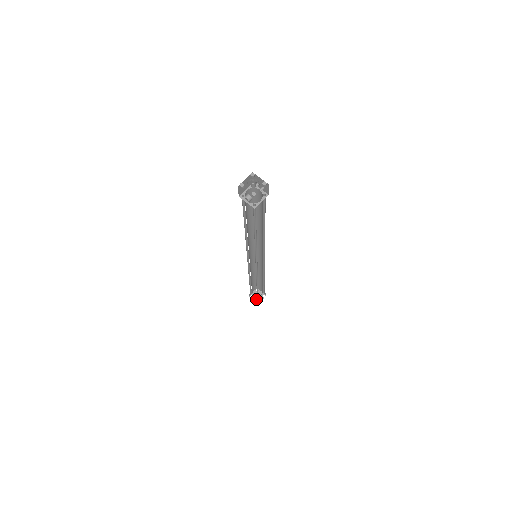
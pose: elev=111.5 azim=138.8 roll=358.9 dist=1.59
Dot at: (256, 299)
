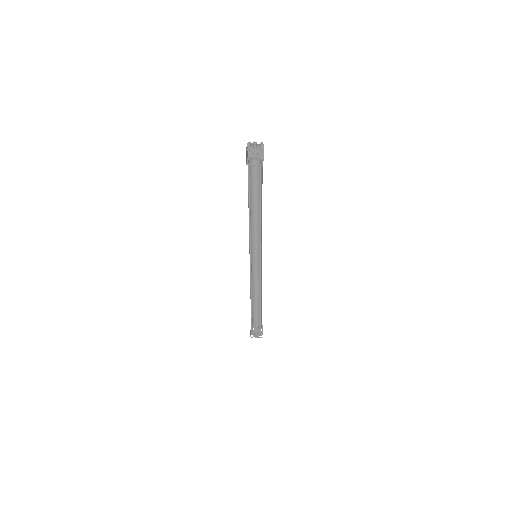
Dot at: (257, 335)
